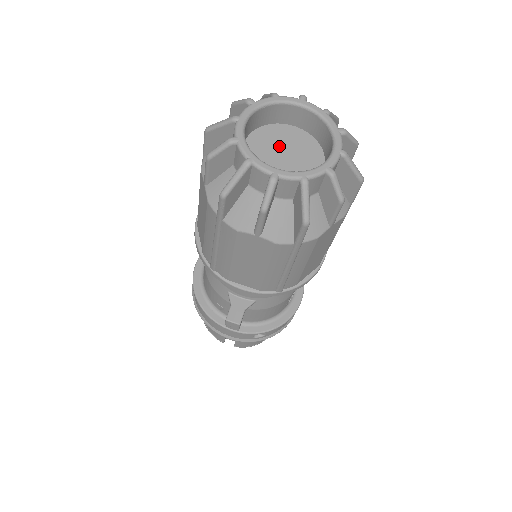
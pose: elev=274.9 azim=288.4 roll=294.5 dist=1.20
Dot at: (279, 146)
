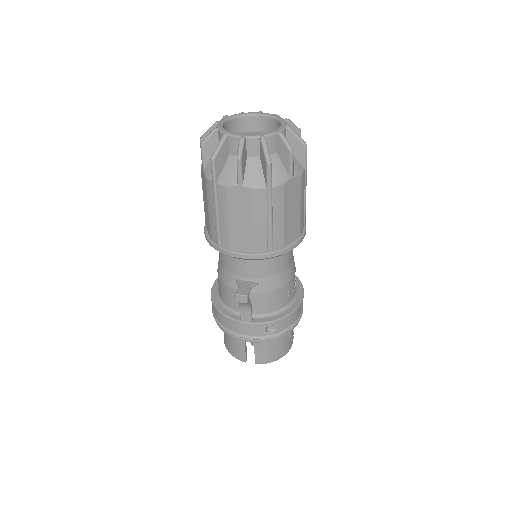
Dot at: occluded
